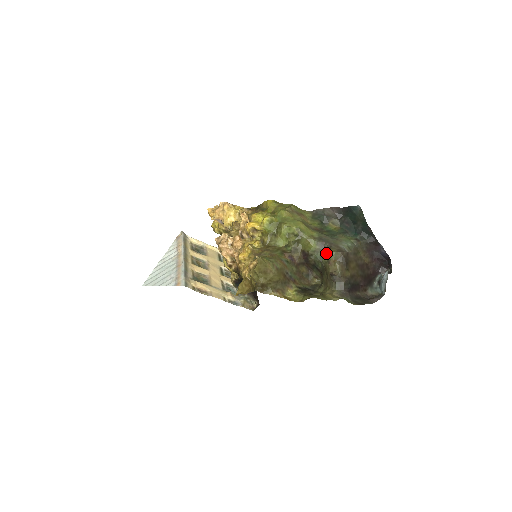
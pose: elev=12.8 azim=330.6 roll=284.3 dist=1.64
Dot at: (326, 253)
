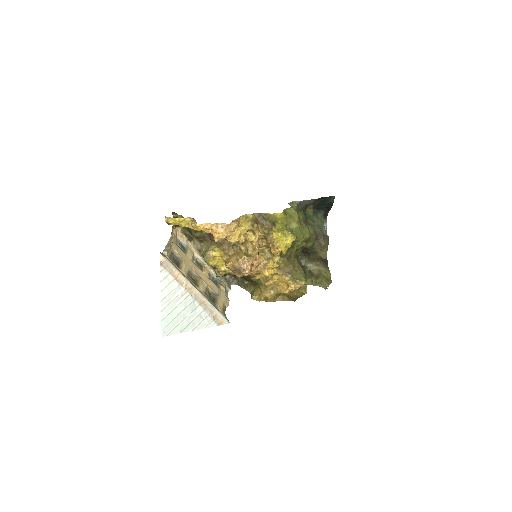
Dot at: (318, 243)
